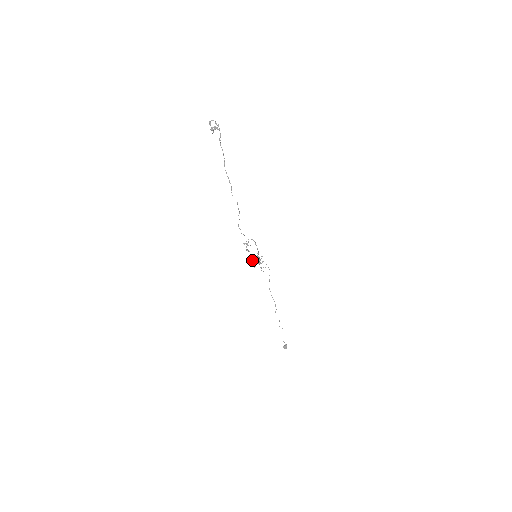
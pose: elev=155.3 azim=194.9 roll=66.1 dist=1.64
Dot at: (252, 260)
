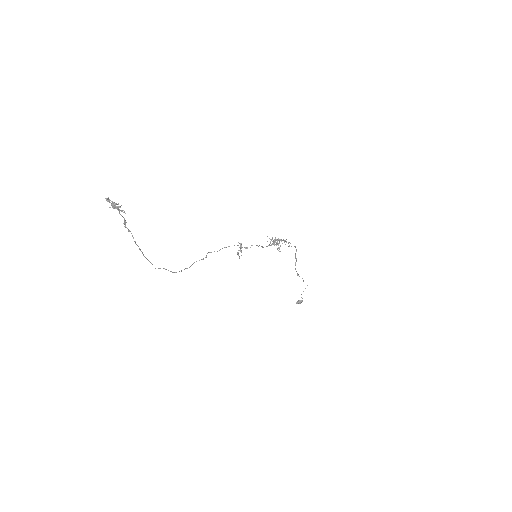
Dot at: occluded
